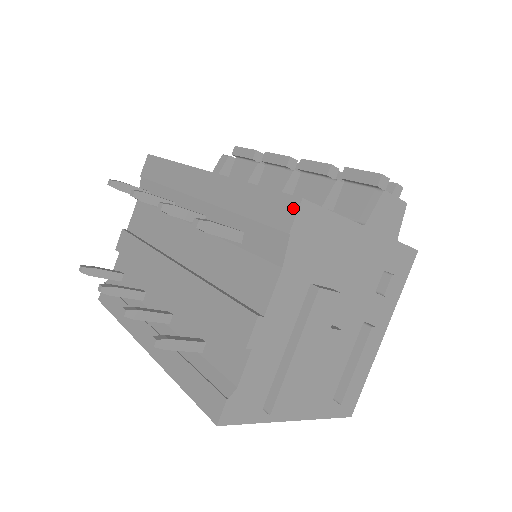
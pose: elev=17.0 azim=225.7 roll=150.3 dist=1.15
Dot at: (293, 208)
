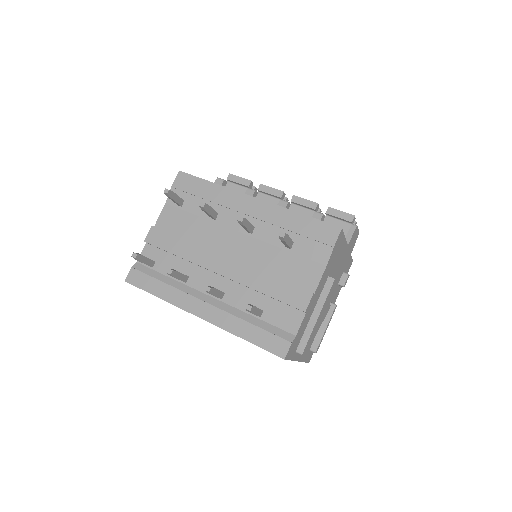
Dot at: (336, 233)
